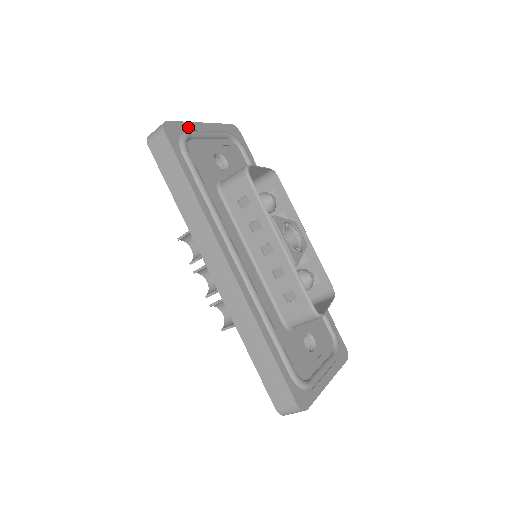
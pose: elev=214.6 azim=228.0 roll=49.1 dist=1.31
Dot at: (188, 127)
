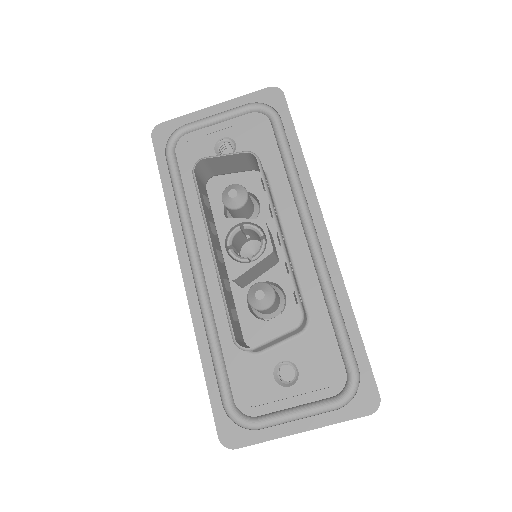
Dot at: (188, 120)
